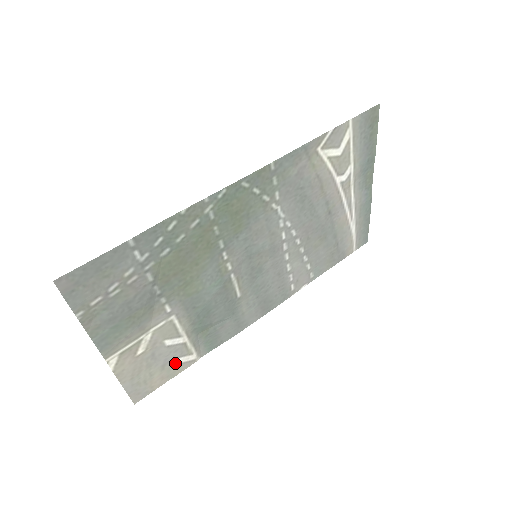
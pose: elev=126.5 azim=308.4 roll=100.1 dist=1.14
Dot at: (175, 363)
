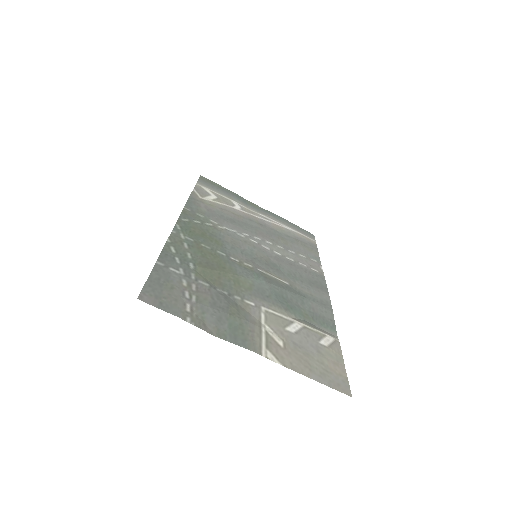
Dot at: (324, 347)
